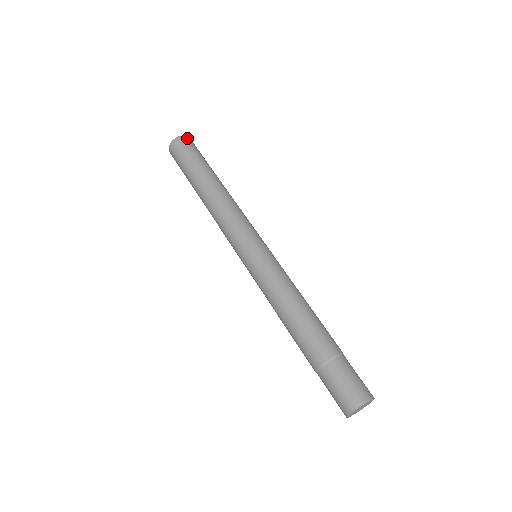
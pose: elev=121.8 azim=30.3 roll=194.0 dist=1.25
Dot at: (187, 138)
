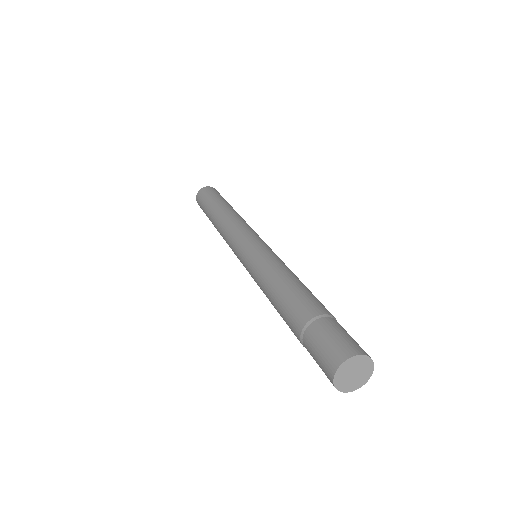
Dot at: occluded
